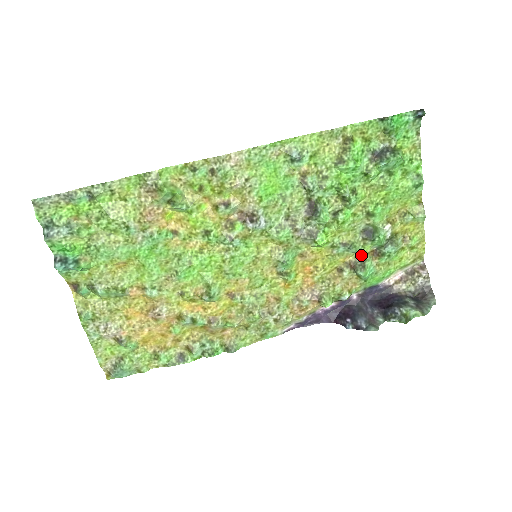
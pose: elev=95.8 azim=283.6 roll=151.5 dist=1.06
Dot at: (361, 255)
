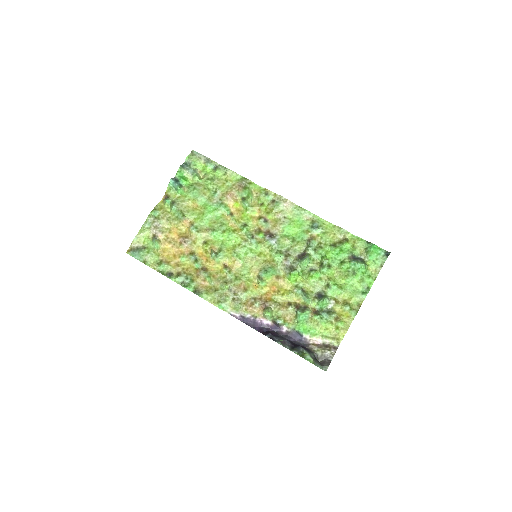
Dot at: (307, 306)
